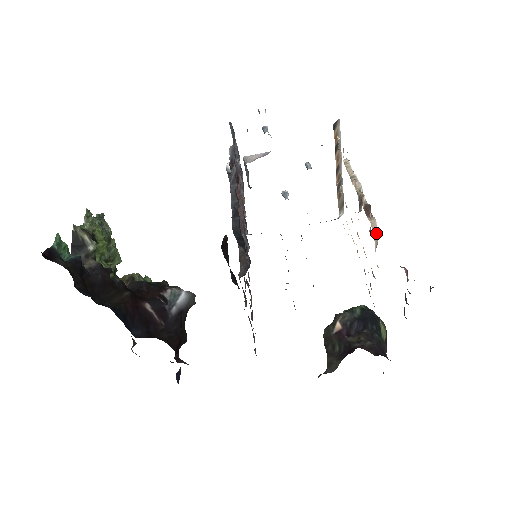
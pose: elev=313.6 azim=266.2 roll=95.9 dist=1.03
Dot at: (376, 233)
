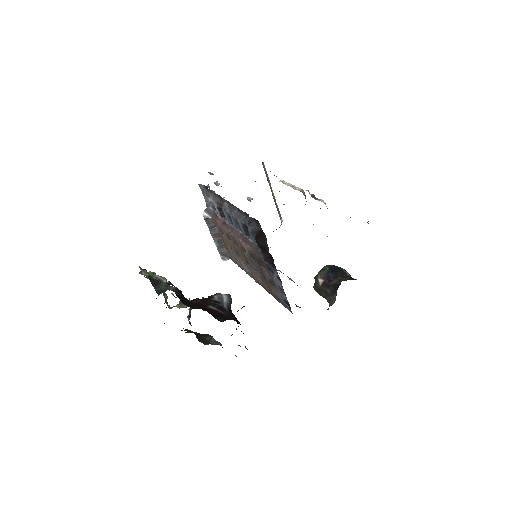
Dot at: (326, 206)
